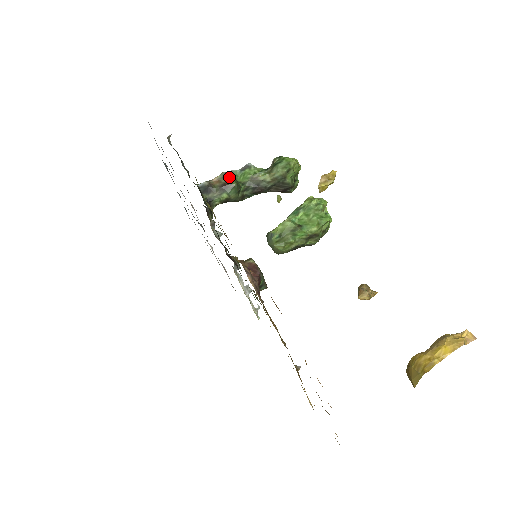
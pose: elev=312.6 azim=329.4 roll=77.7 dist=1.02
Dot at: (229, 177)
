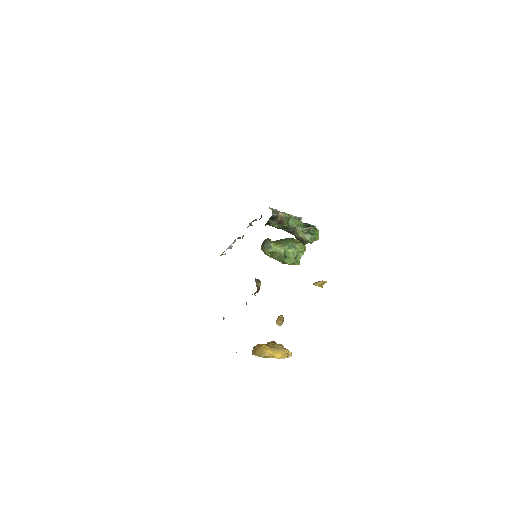
Dot at: (287, 219)
